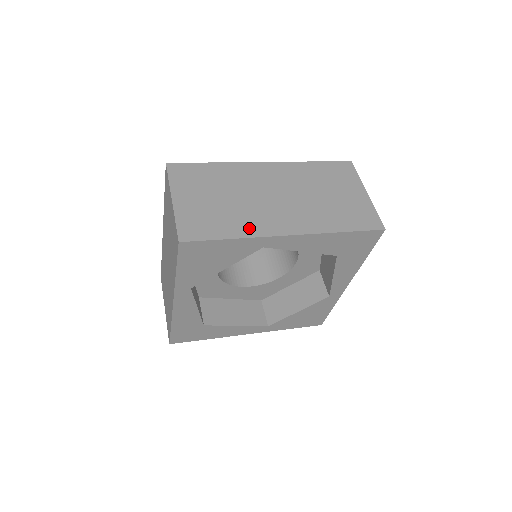
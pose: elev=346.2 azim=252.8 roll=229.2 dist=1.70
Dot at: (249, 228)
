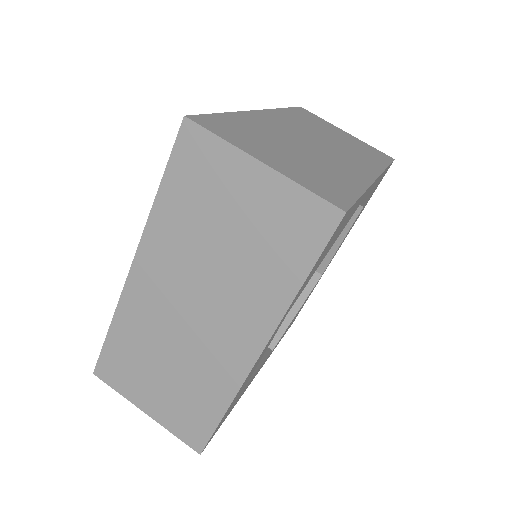
Dot at: (353, 178)
